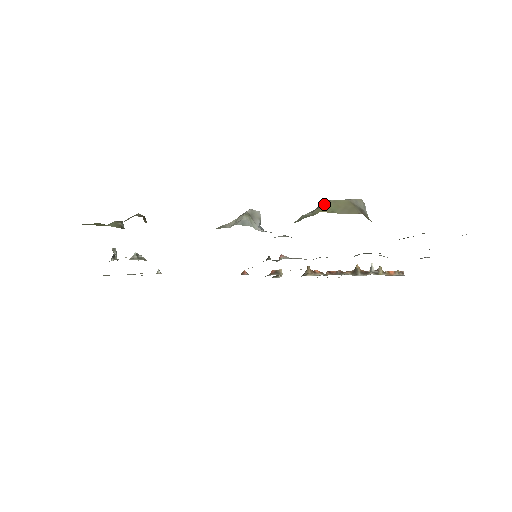
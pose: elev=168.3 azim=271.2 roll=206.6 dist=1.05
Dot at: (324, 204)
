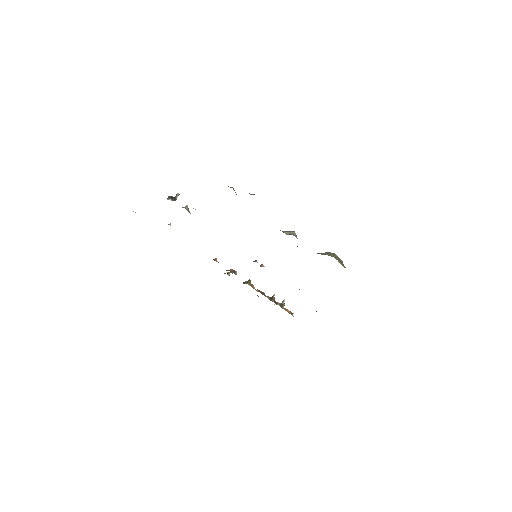
Dot at: (333, 253)
